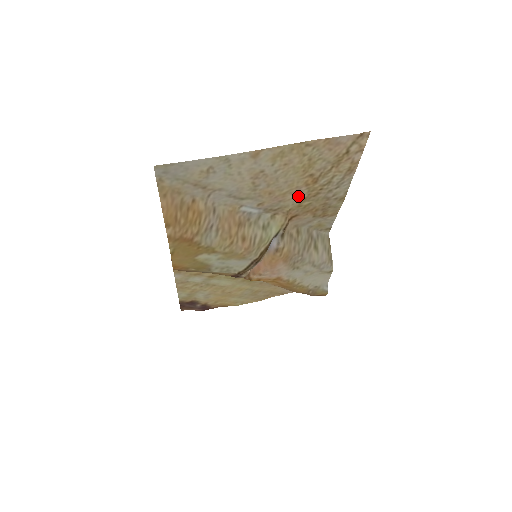
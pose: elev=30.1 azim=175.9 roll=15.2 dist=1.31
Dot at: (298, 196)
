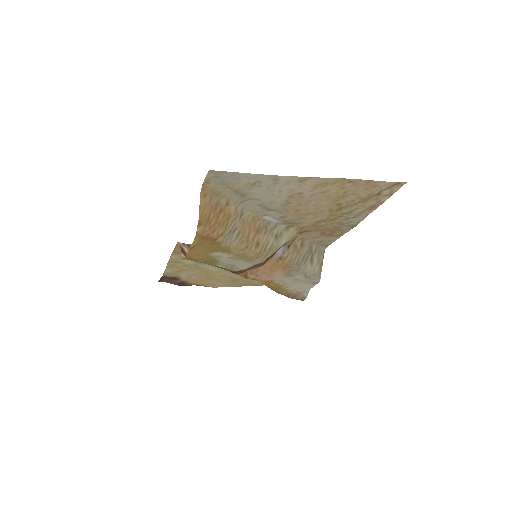
Dot at: (318, 217)
